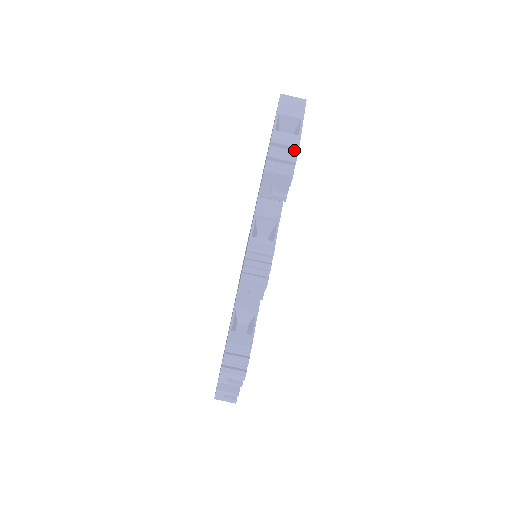
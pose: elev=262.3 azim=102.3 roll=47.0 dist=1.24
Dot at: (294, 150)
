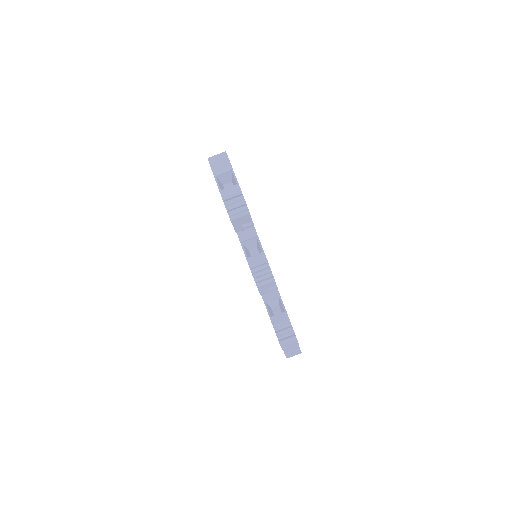
Dot at: (240, 196)
